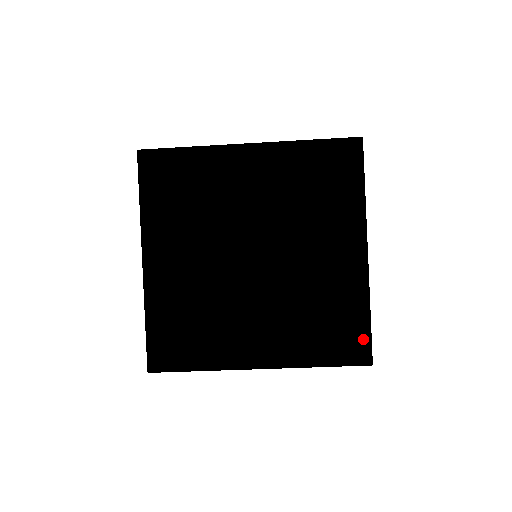
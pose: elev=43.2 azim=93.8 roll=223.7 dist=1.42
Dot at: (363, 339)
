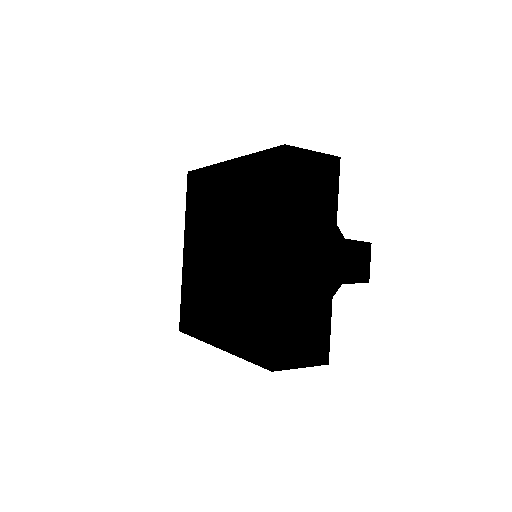
Dot at: (269, 343)
